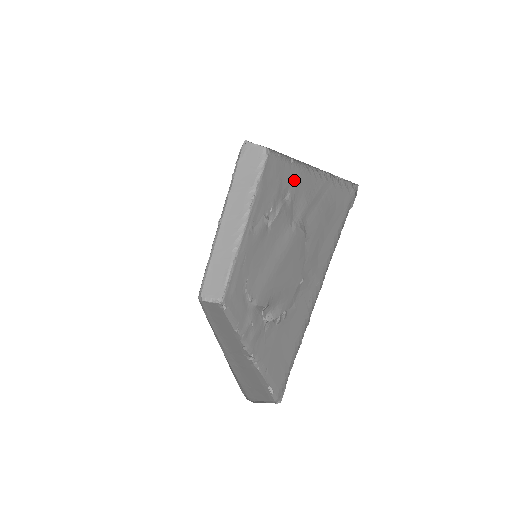
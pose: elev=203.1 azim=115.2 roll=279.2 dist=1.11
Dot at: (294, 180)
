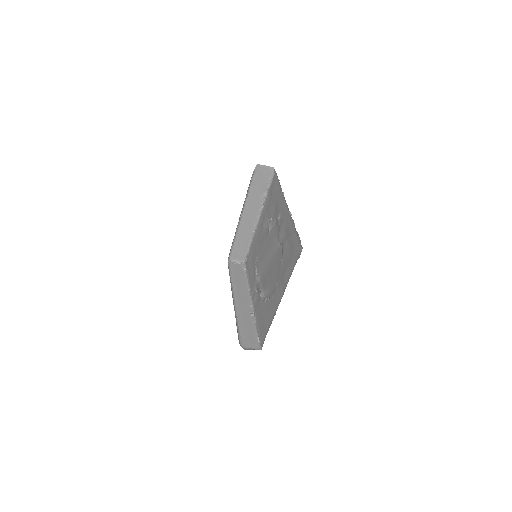
Dot at: (282, 210)
